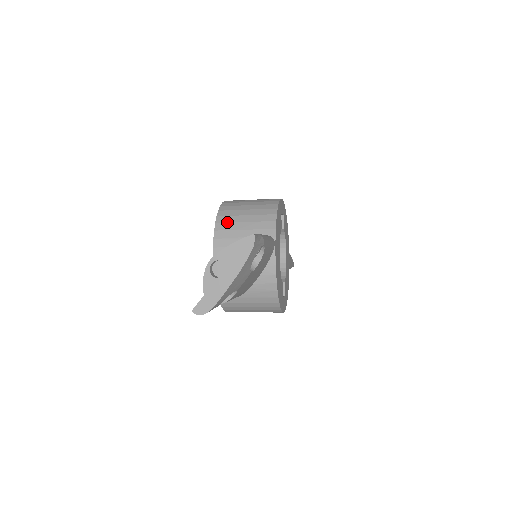
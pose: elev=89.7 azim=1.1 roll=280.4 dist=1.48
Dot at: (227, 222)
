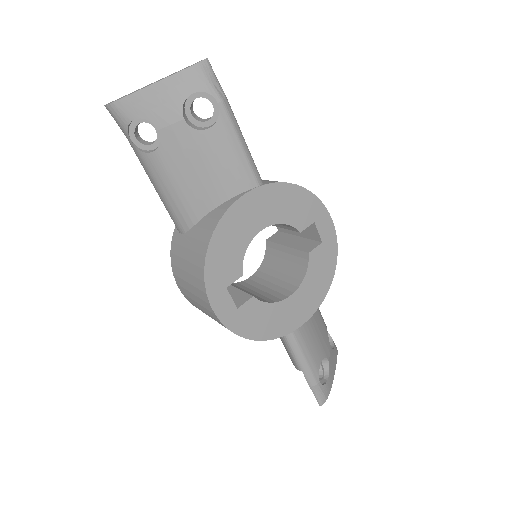
Dot at: occluded
